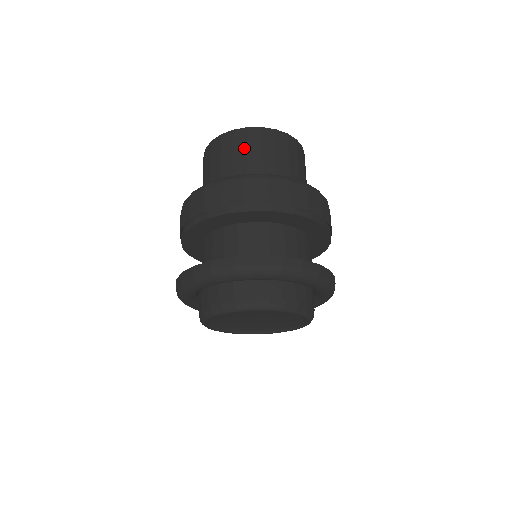
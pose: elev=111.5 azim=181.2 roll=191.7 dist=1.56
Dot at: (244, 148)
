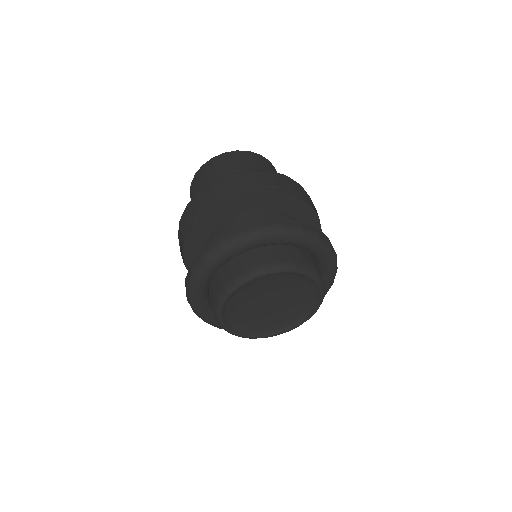
Dot at: (238, 163)
